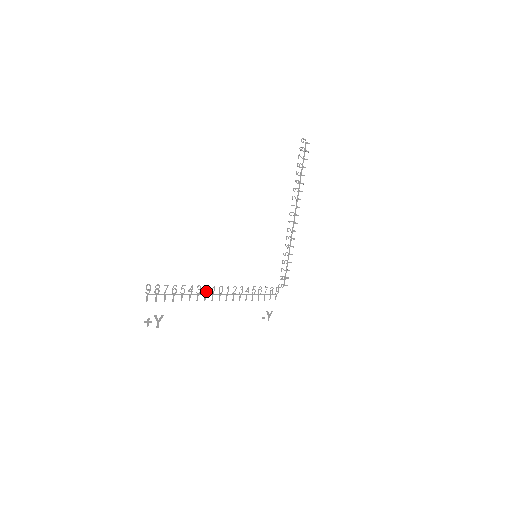
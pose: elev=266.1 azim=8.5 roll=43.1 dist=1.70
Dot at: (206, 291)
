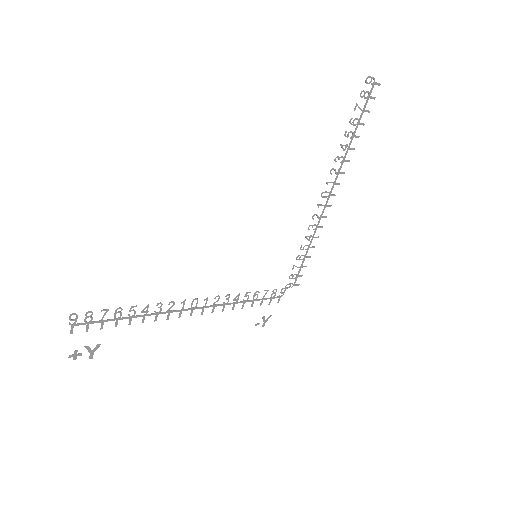
Dot at: (170, 308)
